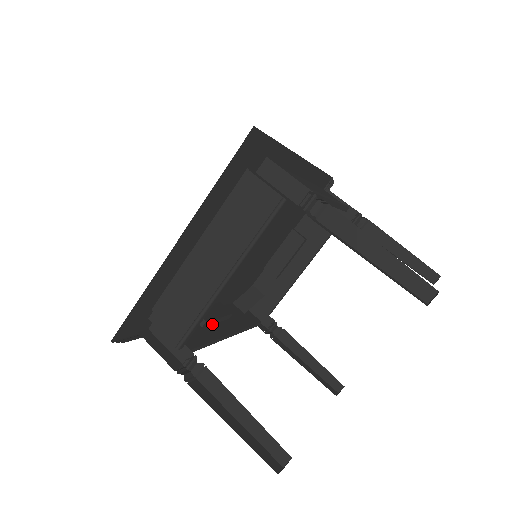
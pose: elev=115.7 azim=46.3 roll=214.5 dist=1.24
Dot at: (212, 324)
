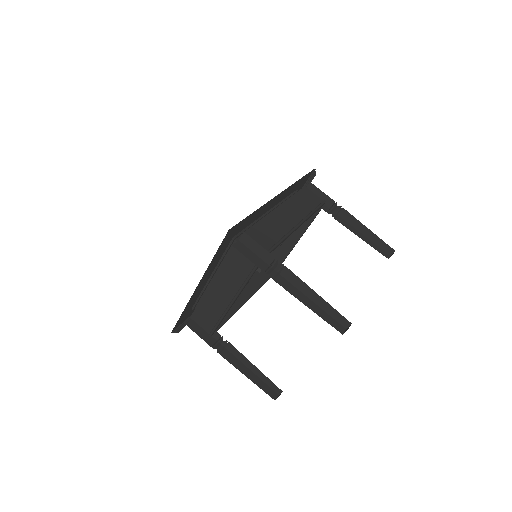
Dot at: occluded
